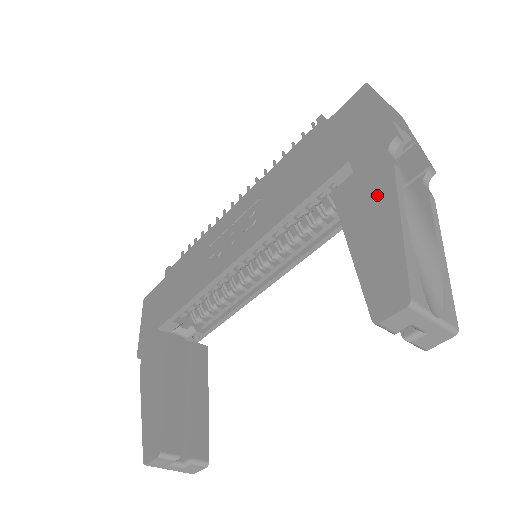
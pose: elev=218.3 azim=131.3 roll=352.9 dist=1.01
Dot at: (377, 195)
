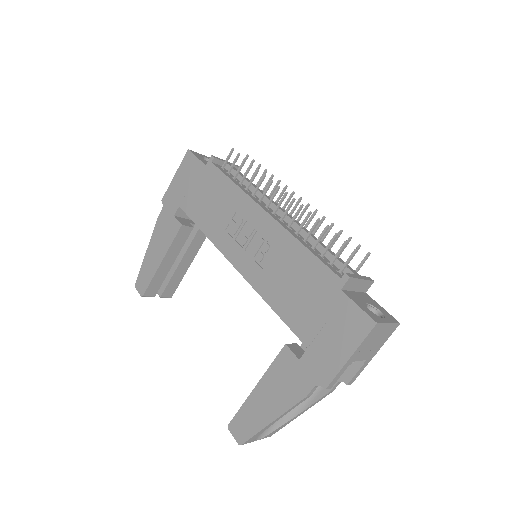
Dot at: (286, 393)
